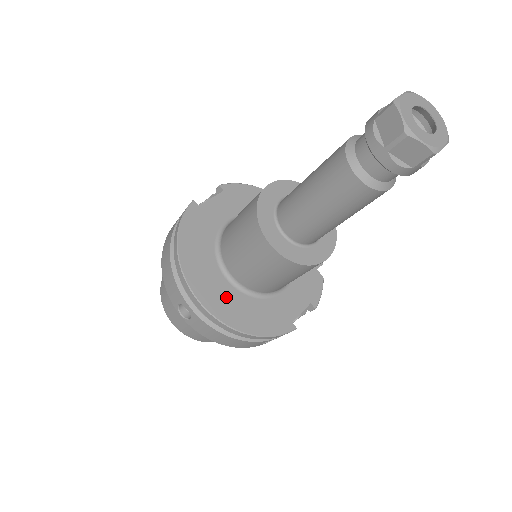
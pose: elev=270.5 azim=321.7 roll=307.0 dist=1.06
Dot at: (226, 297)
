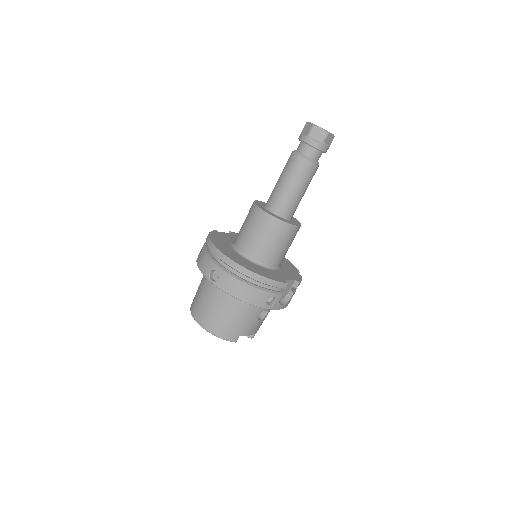
Dot at: (241, 259)
